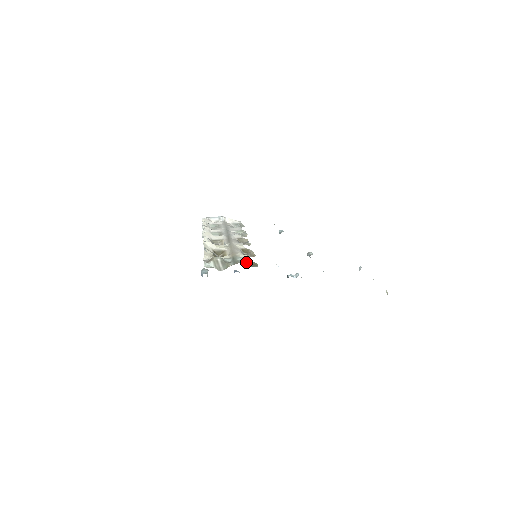
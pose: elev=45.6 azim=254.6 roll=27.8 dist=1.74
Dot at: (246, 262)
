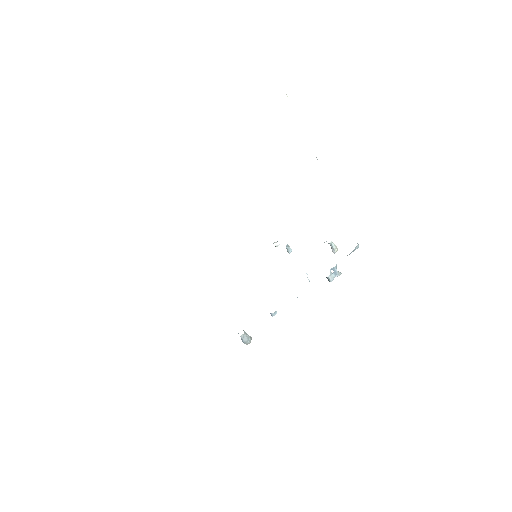
Dot at: occluded
